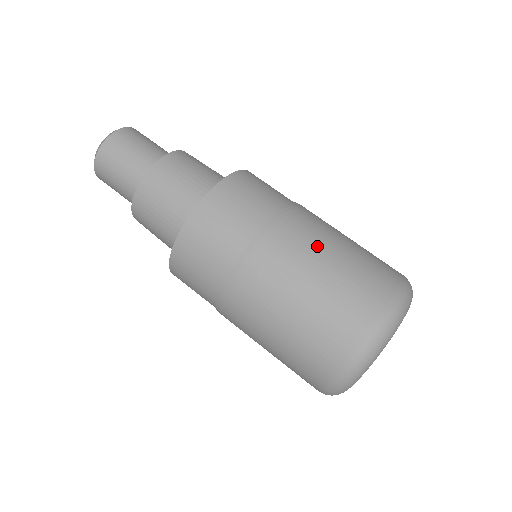
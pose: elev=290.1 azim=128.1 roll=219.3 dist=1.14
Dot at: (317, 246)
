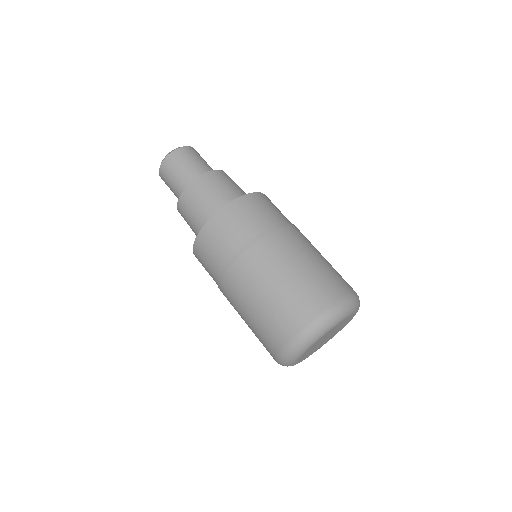
Dot at: (273, 270)
